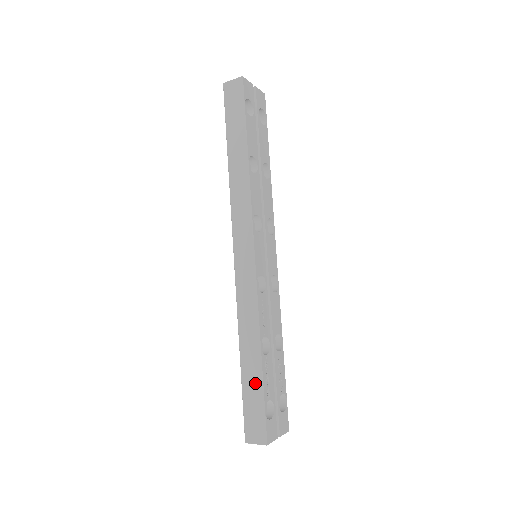
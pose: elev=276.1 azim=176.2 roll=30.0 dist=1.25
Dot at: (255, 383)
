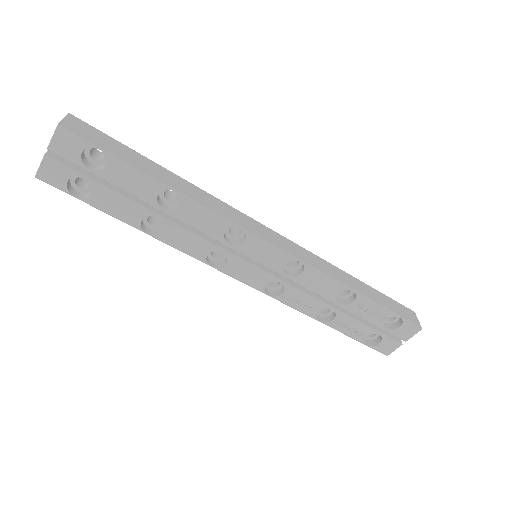
Dot at: occluded
